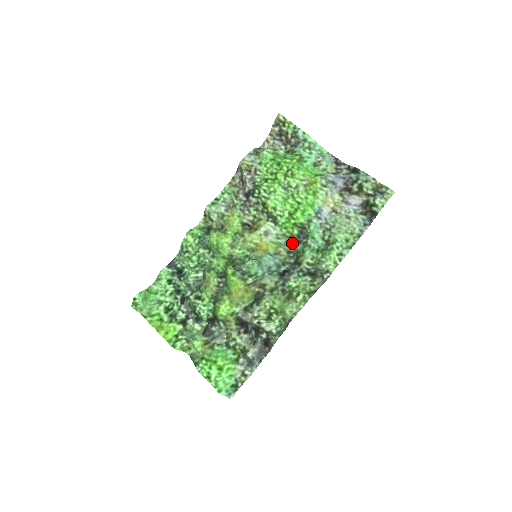
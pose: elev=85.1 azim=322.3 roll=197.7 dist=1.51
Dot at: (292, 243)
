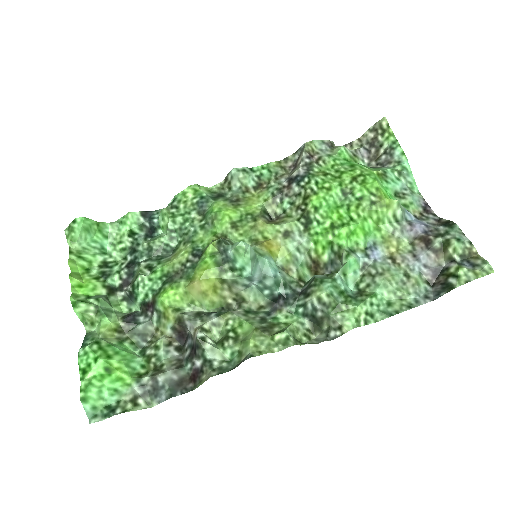
Dot at: (312, 272)
